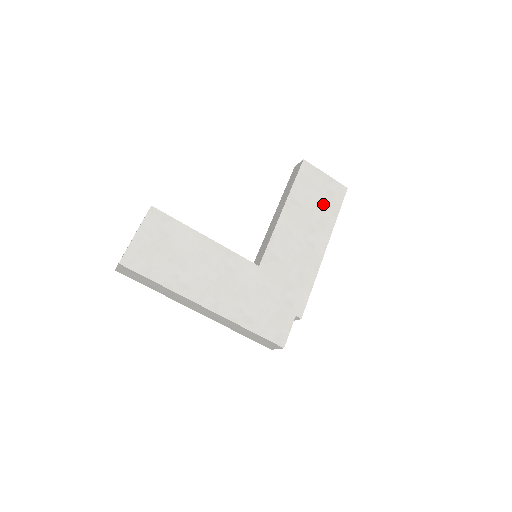
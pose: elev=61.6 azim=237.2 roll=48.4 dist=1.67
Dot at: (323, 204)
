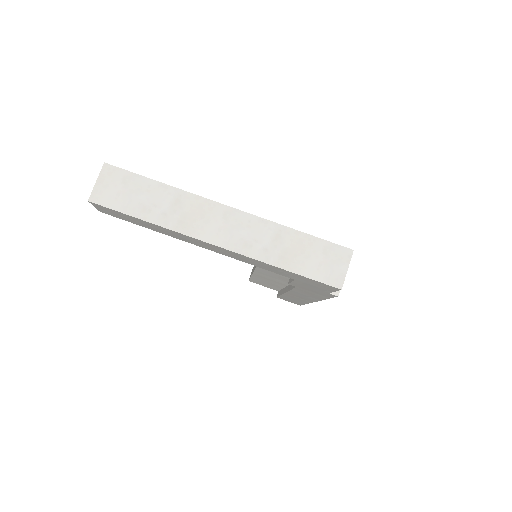
Dot at: occluded
